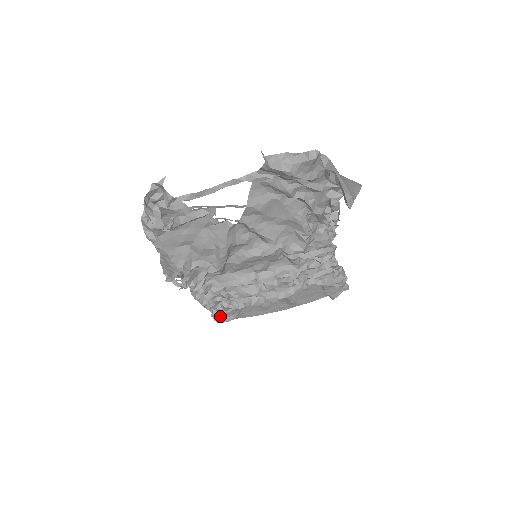
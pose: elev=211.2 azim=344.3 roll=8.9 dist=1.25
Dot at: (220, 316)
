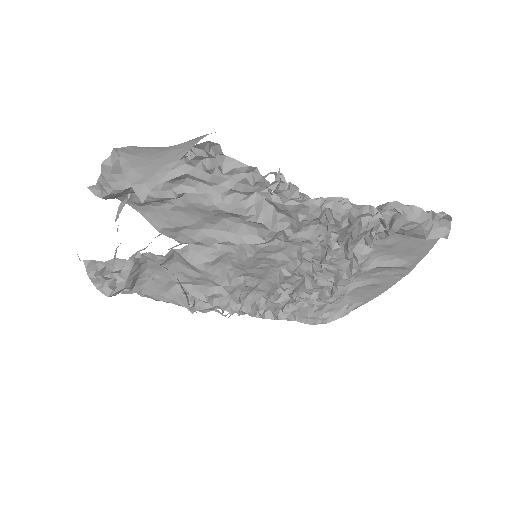
Dot at: (315, 319)
